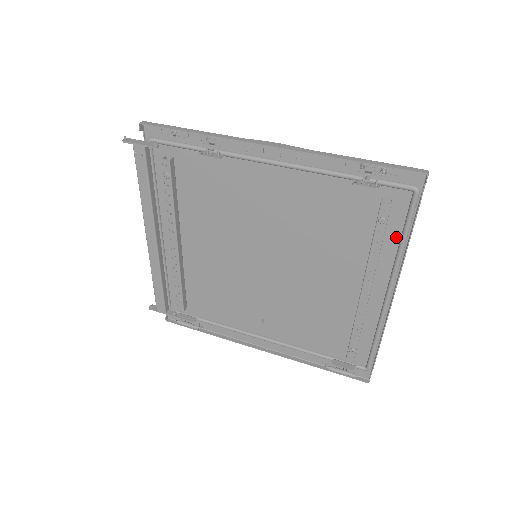
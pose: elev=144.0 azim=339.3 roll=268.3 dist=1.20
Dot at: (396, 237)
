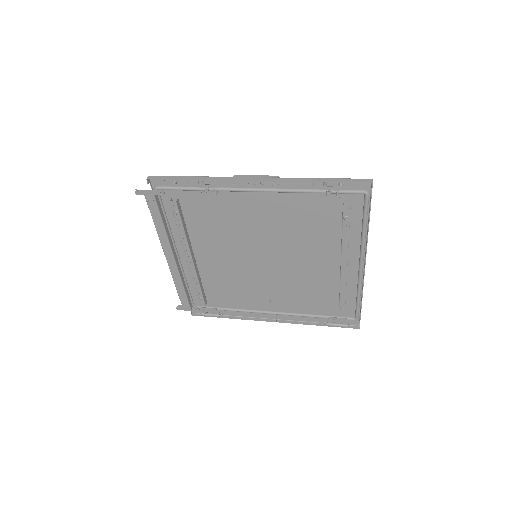
Dot at: (358, 226)
